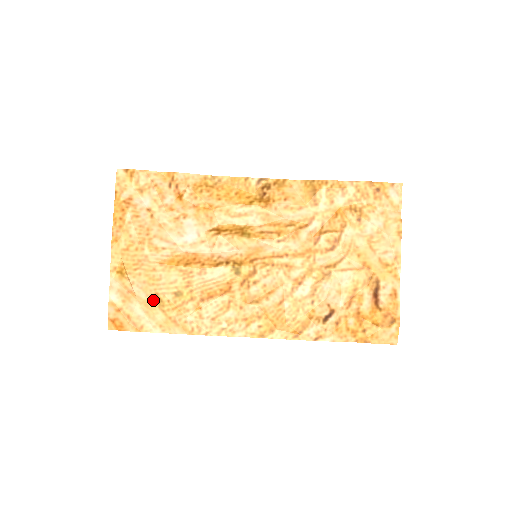
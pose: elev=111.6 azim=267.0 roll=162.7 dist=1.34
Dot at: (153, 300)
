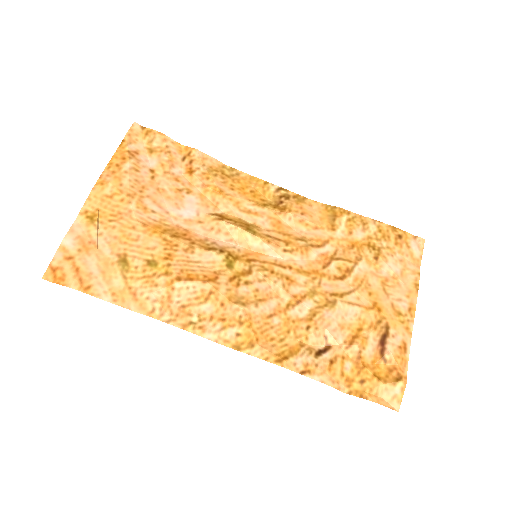
Dot at: (117, 260)
